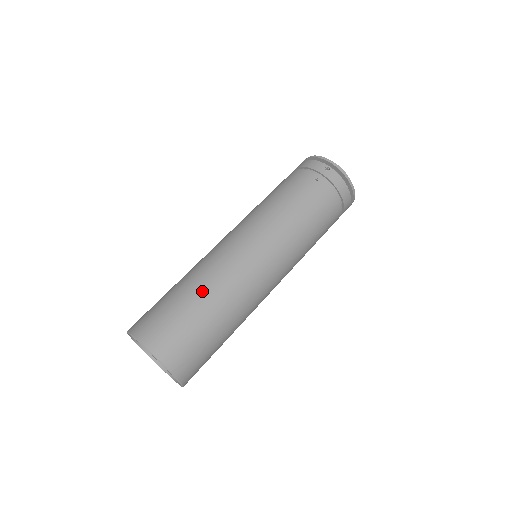
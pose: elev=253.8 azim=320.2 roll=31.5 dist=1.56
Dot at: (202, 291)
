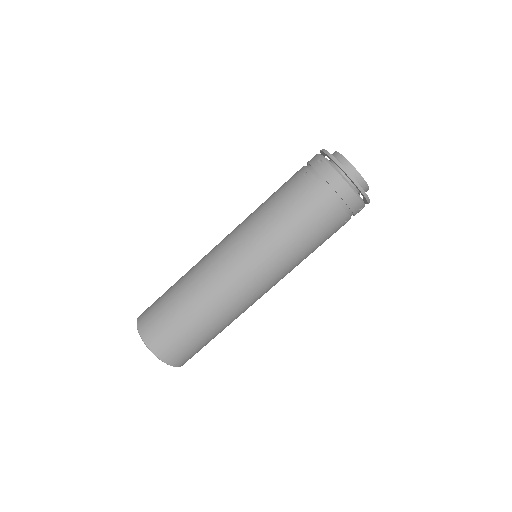
Dot at: (183, 284)
